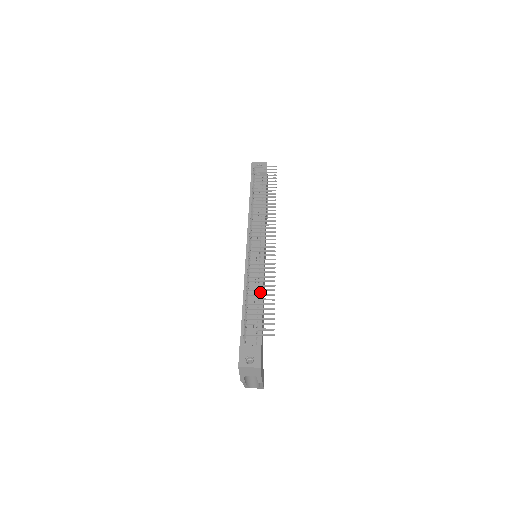
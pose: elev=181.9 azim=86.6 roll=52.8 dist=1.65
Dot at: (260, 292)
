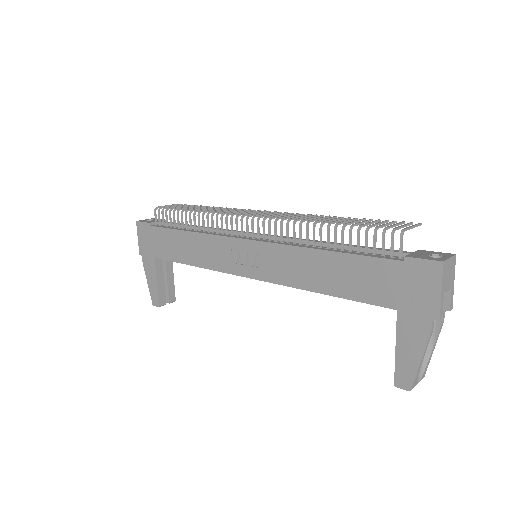
Dot at: occluded
